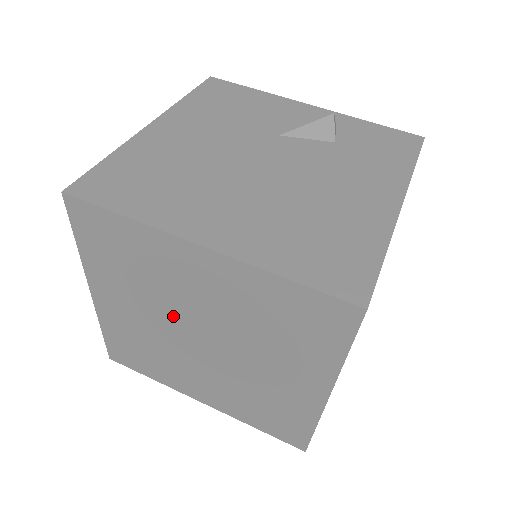
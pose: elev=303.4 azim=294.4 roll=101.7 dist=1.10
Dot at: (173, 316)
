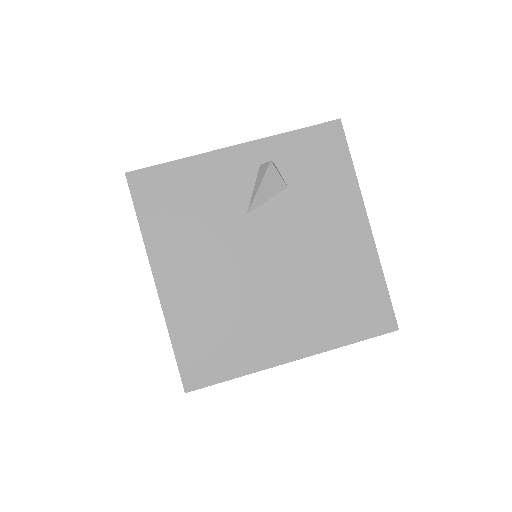
Dot at: occluded
